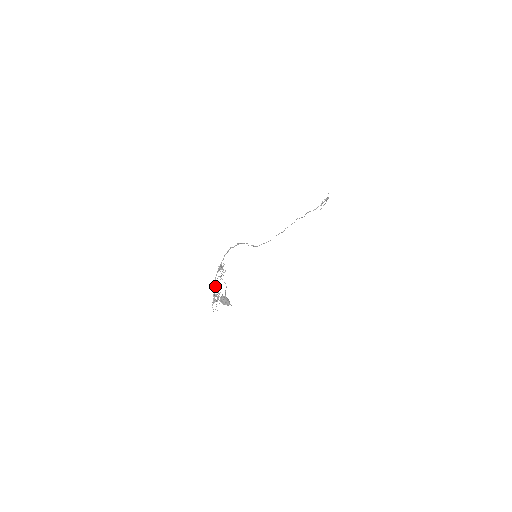
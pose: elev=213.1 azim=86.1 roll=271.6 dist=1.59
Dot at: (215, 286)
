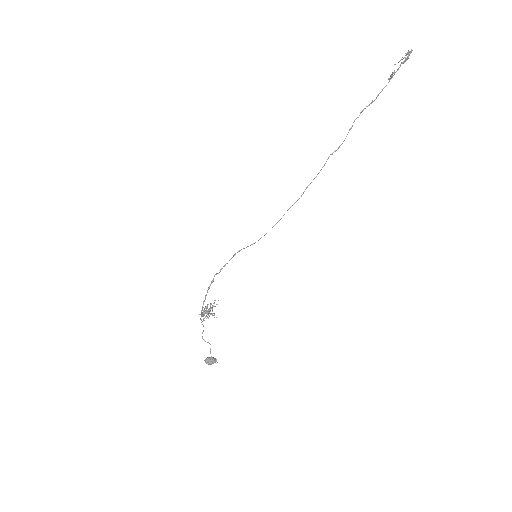
Dot at: (205, 308)
